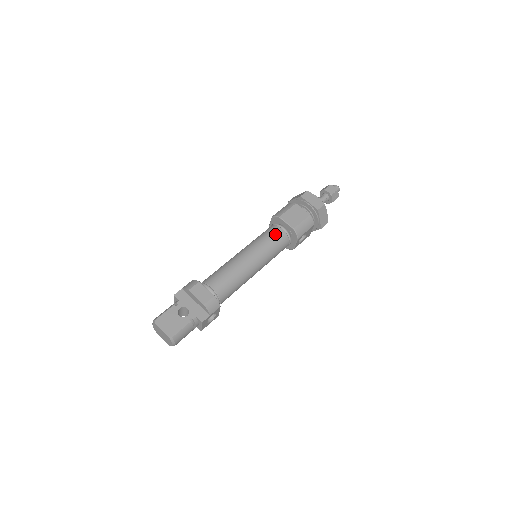
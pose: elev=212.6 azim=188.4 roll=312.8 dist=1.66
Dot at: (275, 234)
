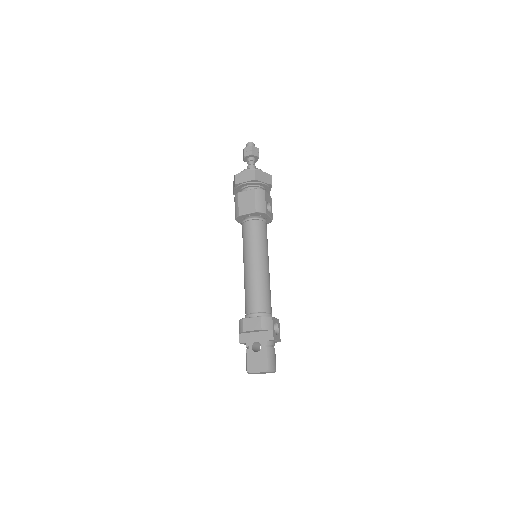
Dot at: (249, 229)
